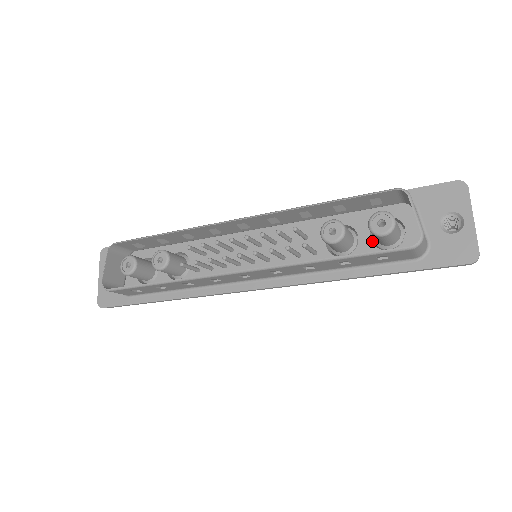
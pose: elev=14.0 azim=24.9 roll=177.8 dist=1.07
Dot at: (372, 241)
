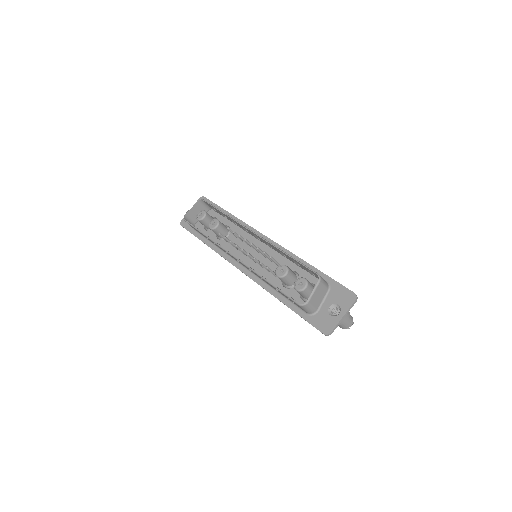
Dot at: occluded
